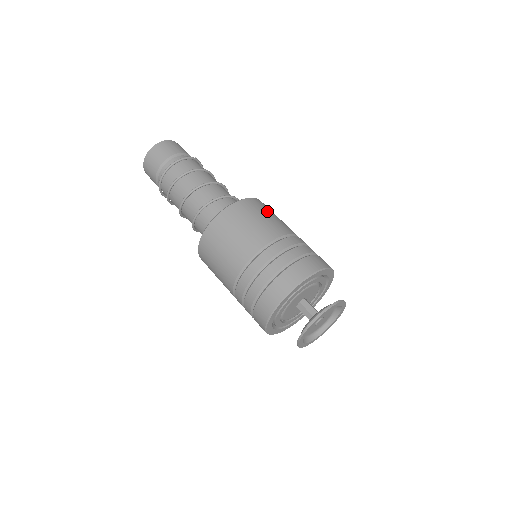
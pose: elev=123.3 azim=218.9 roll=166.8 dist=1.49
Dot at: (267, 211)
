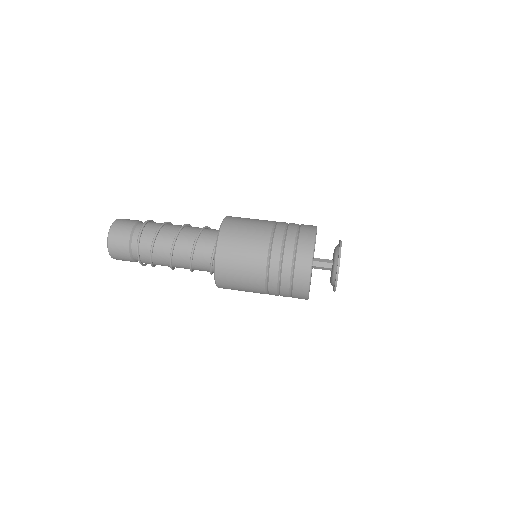
Dot at: occluded
